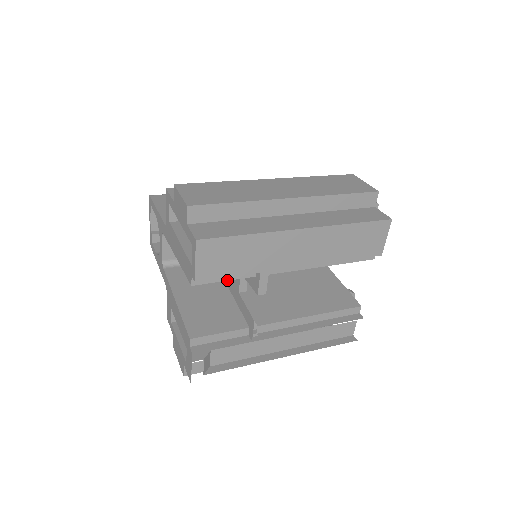
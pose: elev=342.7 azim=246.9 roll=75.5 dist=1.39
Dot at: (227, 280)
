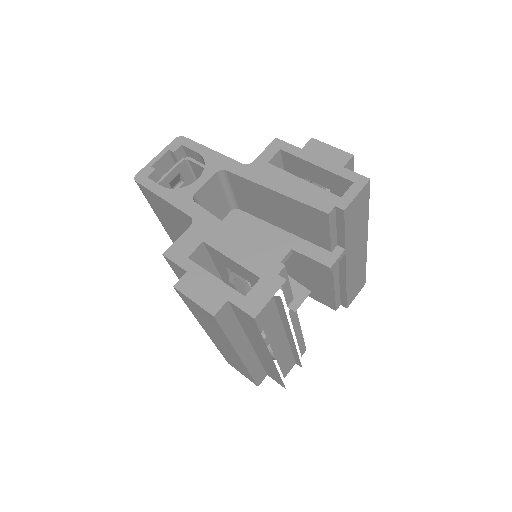
Dot at: (330, 235)
